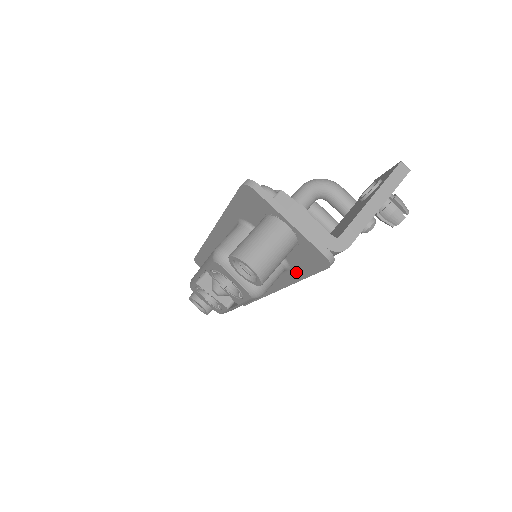
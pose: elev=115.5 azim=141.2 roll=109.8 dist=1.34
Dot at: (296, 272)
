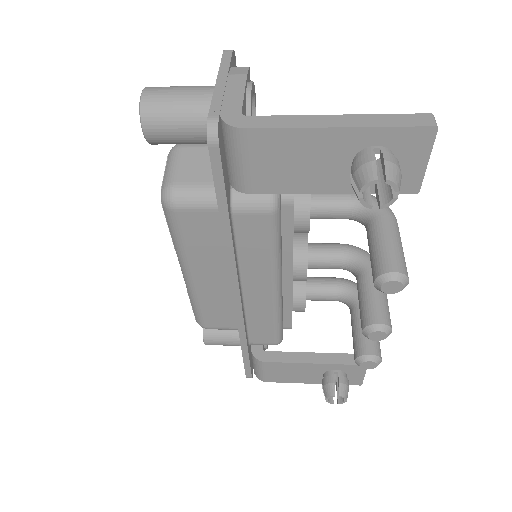
Dot at: occluded
